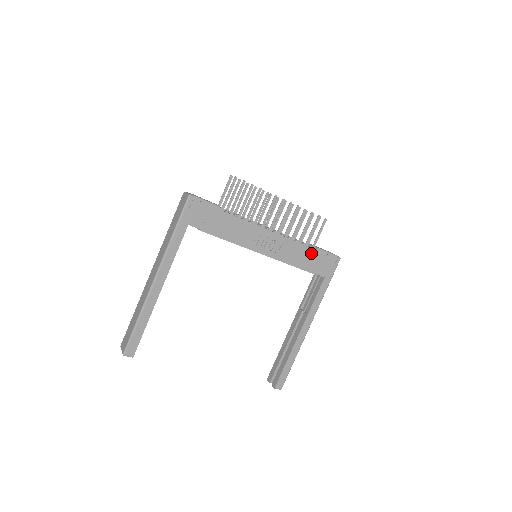
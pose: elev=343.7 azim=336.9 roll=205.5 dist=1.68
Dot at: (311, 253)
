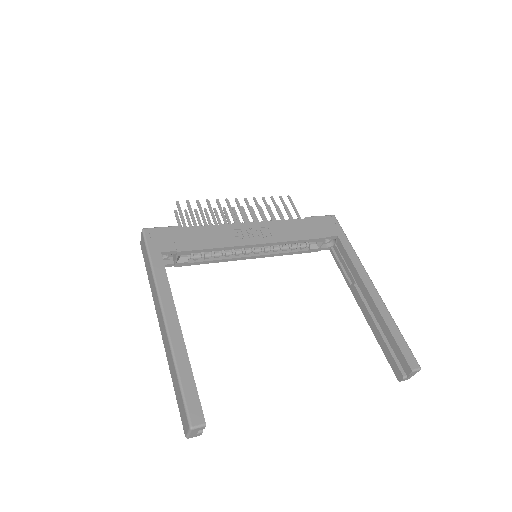
Dot at: (303, 223)
